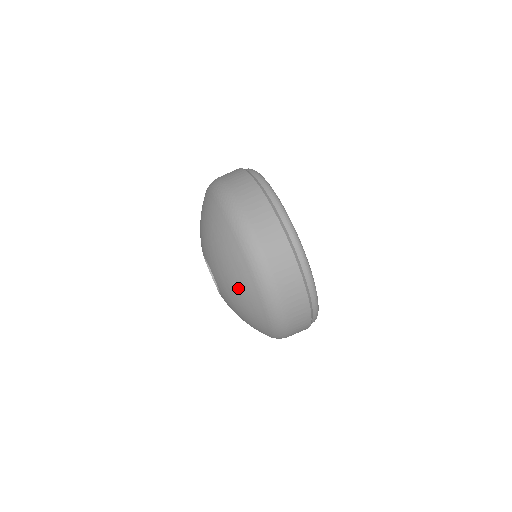
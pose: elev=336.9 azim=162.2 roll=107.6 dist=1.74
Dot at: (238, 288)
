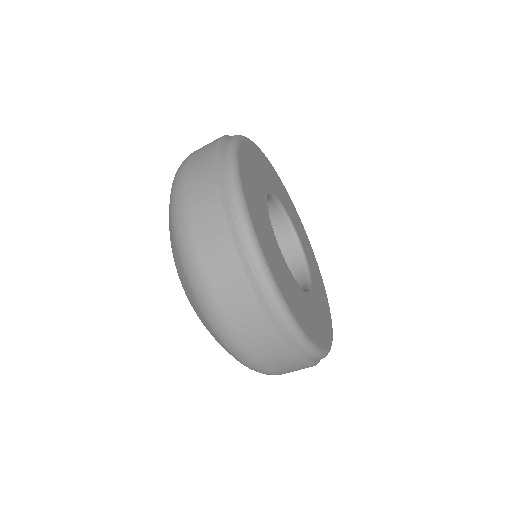
Dot at: (177, 270)
